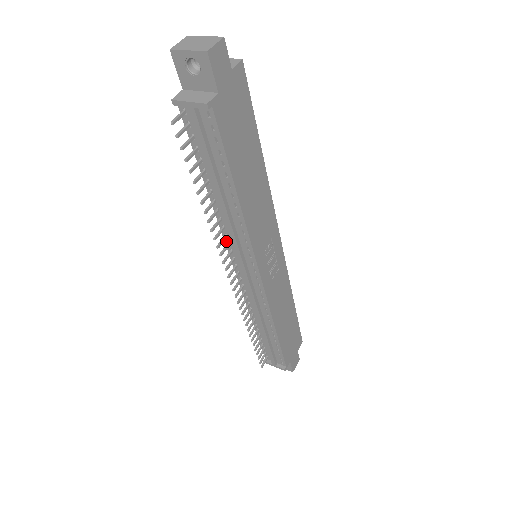
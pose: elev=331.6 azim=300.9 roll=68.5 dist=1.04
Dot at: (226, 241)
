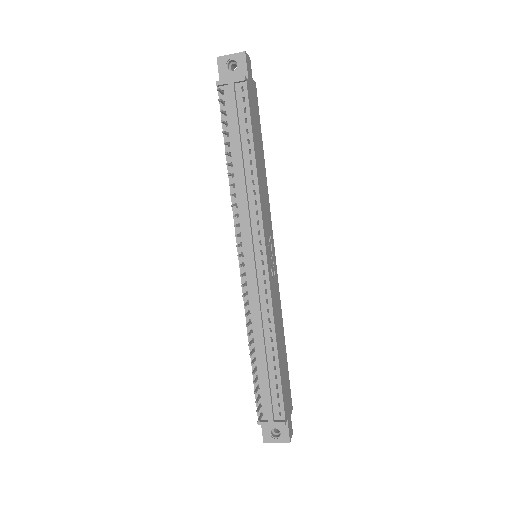
Dot at: (236, 223)
